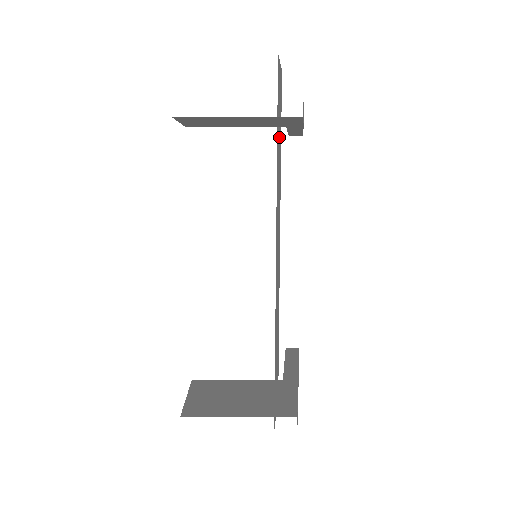
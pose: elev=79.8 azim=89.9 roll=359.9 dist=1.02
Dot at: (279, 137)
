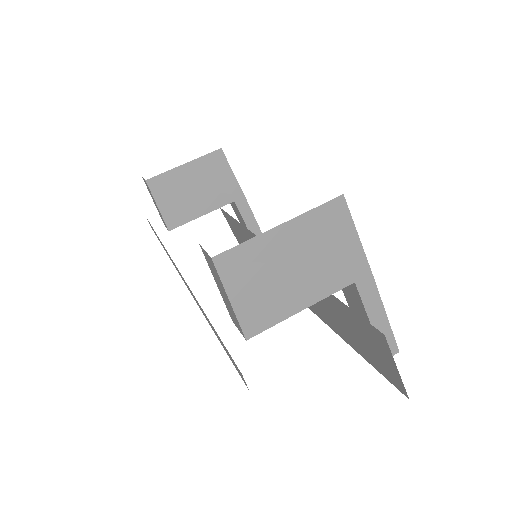
Dot at: occluded
